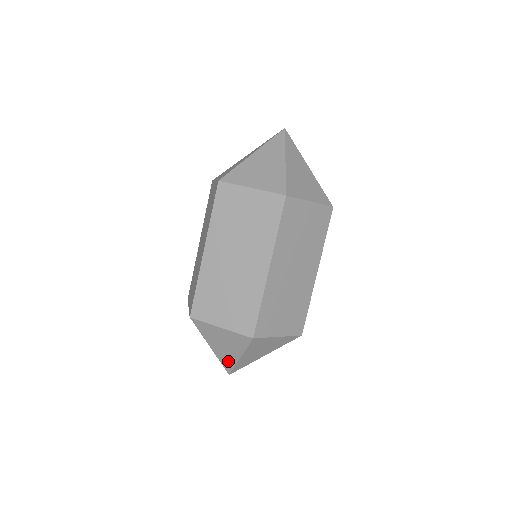
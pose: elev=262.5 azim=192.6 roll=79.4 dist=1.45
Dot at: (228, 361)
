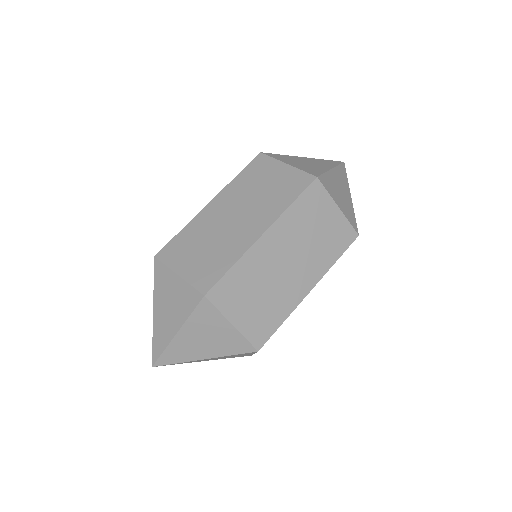
Dot at: (161, 339)
